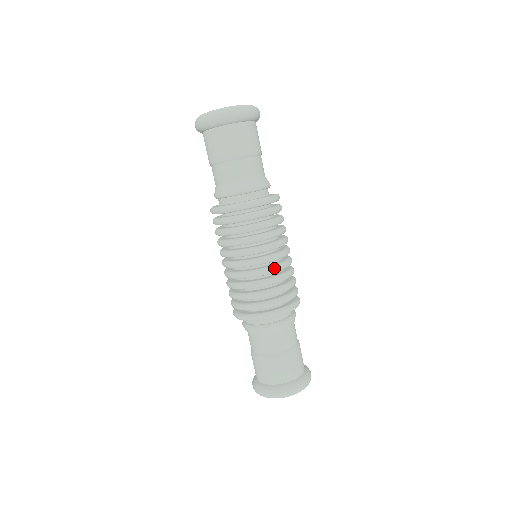
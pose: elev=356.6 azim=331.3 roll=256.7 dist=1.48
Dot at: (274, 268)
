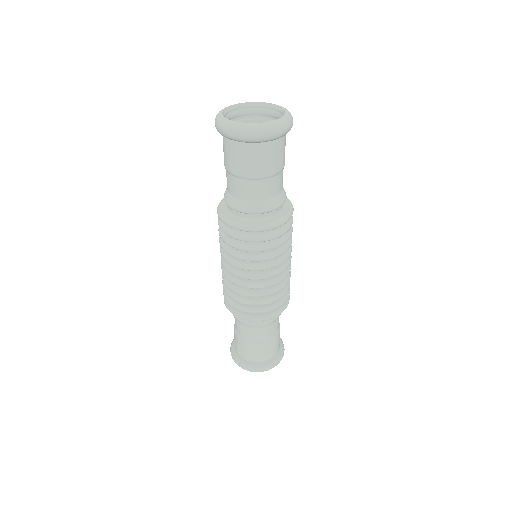
Dot at: (252, 286)
